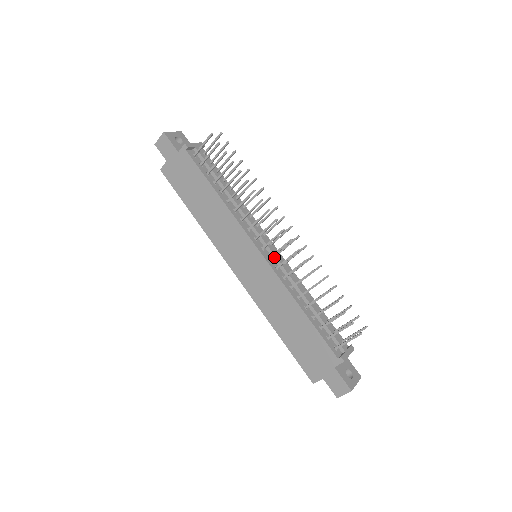
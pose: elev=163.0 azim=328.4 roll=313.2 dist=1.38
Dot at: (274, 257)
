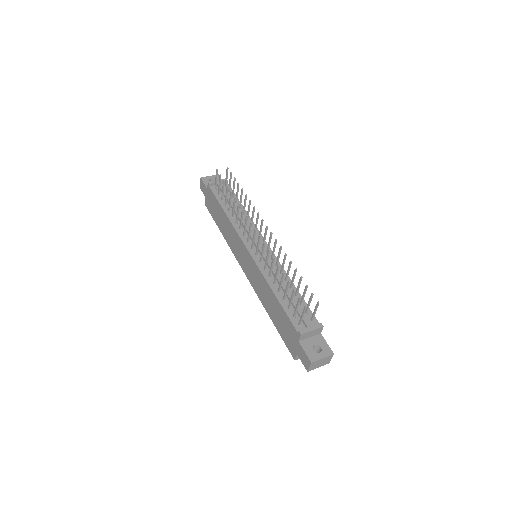
Dot at: occluded
